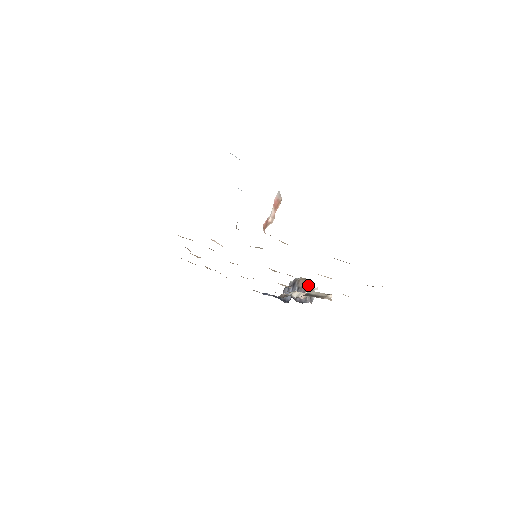
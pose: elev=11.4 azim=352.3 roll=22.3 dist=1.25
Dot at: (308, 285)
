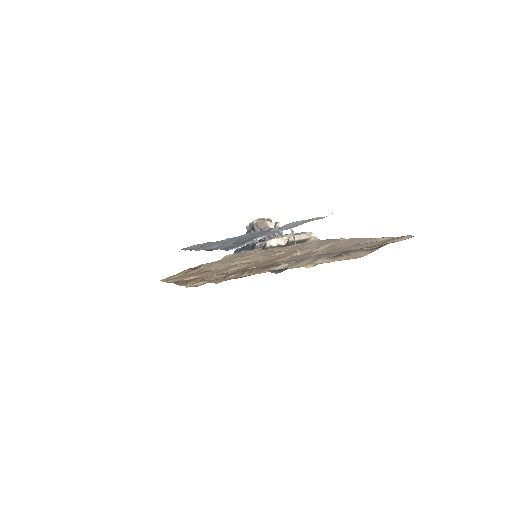
Dot at: (268, 224)
